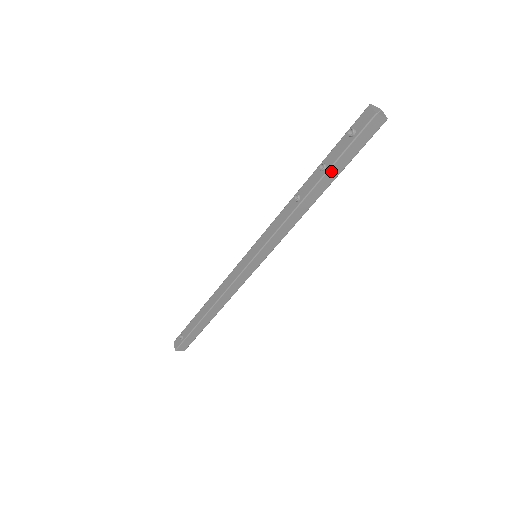
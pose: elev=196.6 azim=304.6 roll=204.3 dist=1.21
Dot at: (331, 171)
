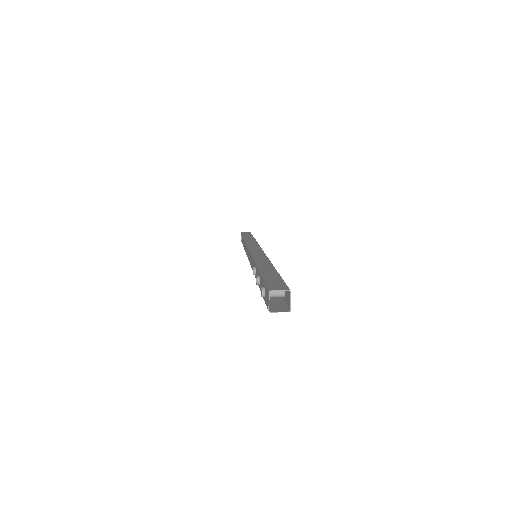
Dot at: occluded
